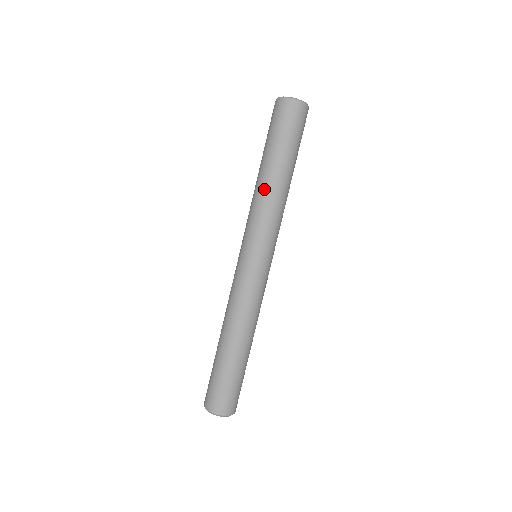
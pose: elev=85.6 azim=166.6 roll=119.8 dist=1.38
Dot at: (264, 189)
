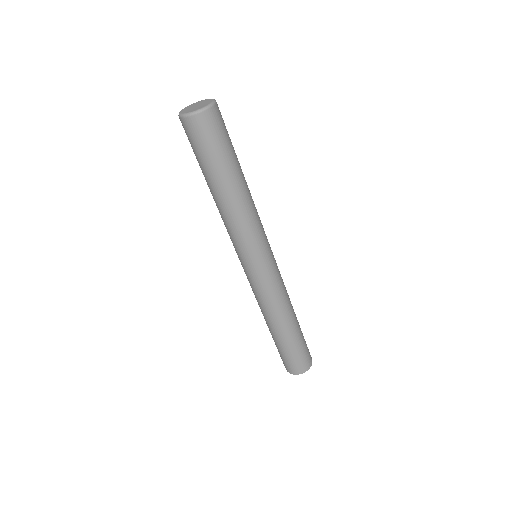
Dot at: occluded
